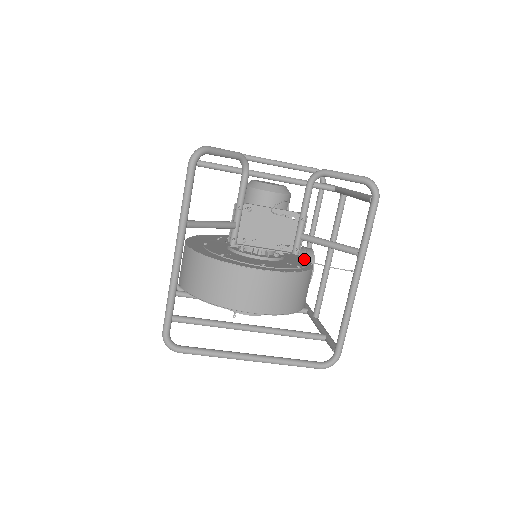
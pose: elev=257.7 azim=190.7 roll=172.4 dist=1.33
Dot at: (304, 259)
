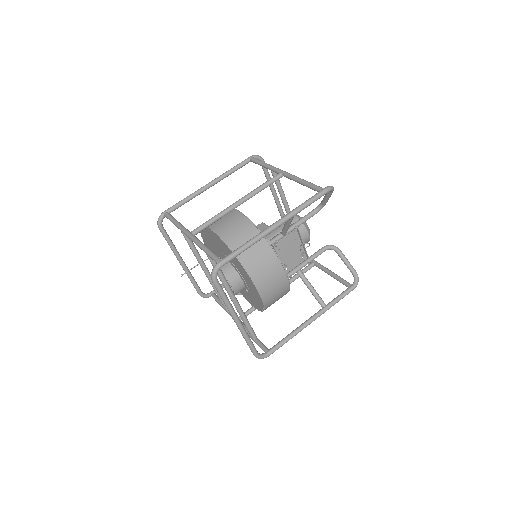
Dot at: occluded
